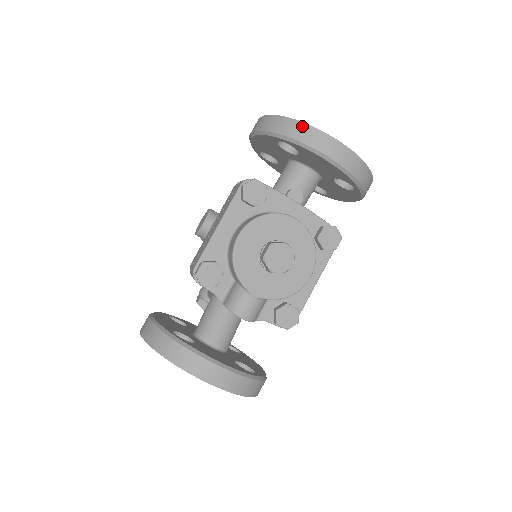
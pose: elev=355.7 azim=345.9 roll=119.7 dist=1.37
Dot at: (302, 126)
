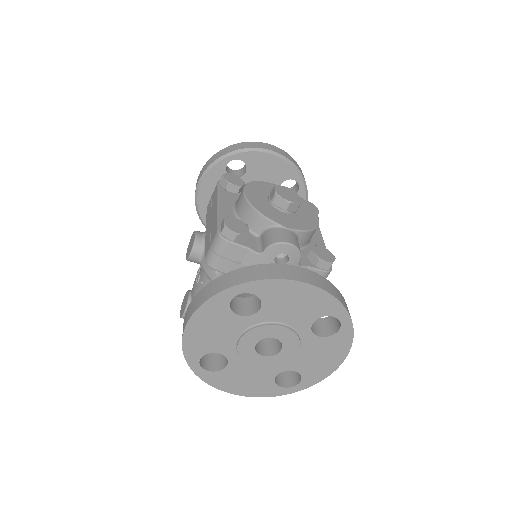
Dot at: (241, 144)
